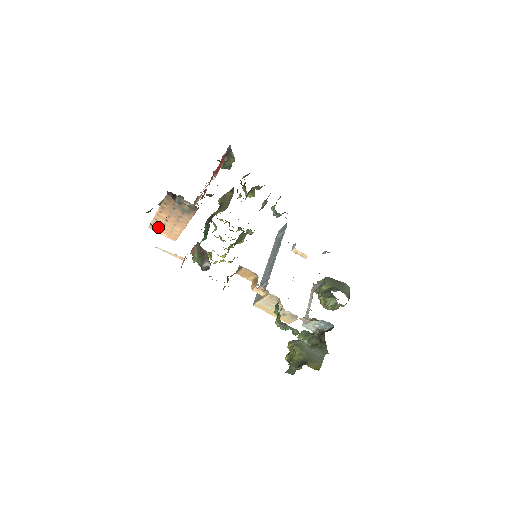
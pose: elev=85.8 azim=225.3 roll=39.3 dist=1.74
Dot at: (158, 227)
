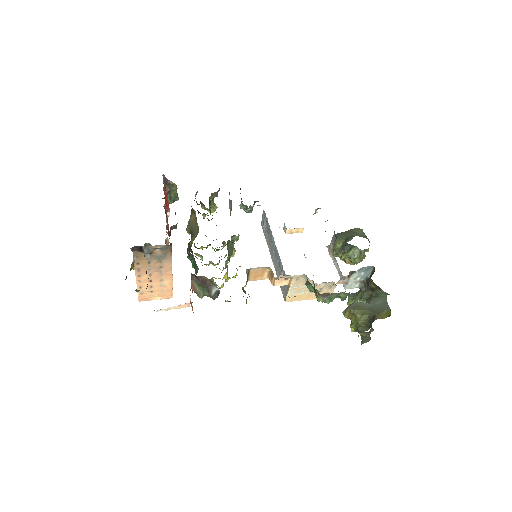
Dot at: (147, 294)
